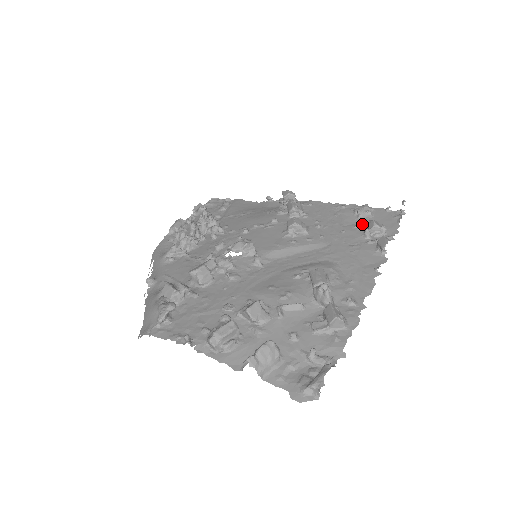
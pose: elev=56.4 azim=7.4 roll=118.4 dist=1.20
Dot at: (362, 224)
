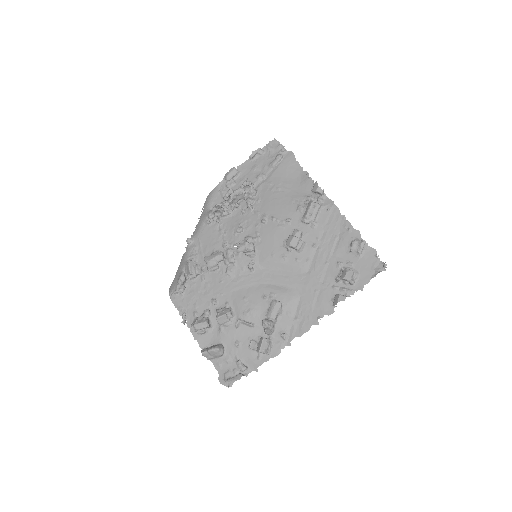
Dot at: (346, 262)
